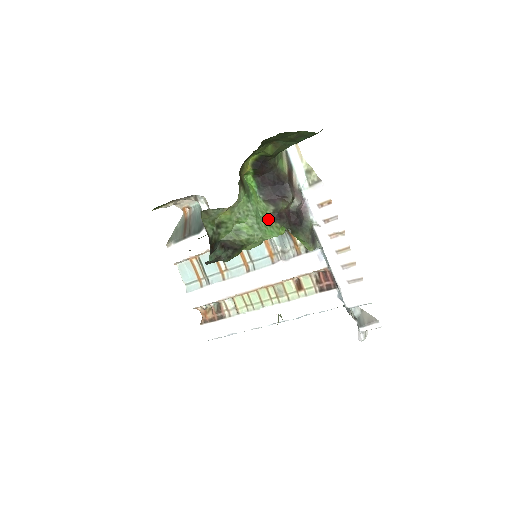
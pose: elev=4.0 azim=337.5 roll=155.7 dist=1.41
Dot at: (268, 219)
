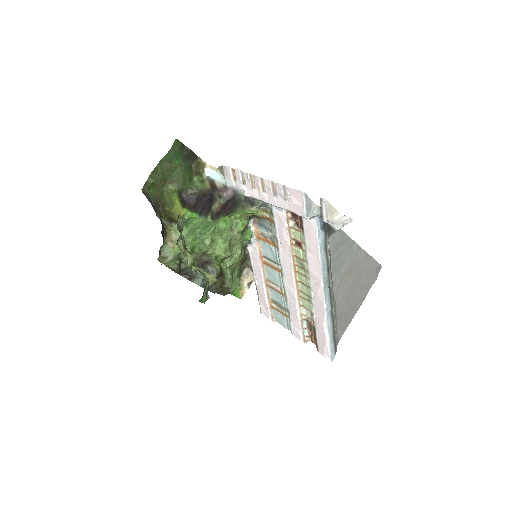
Dot at: (208, 224)
